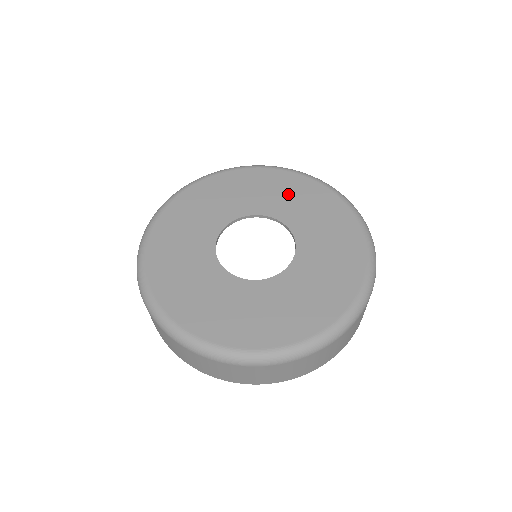
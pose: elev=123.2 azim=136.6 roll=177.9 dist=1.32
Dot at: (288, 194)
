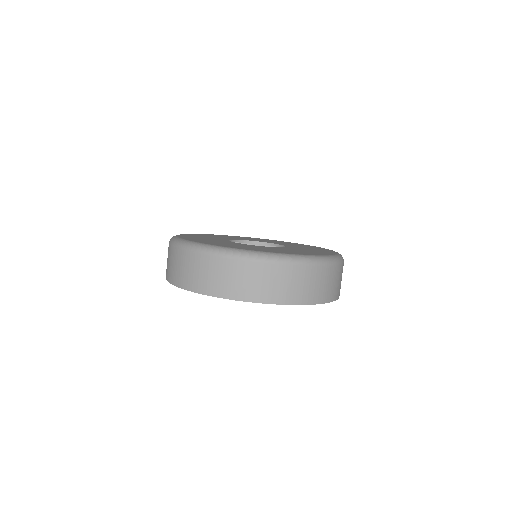
Dot at: occluded
